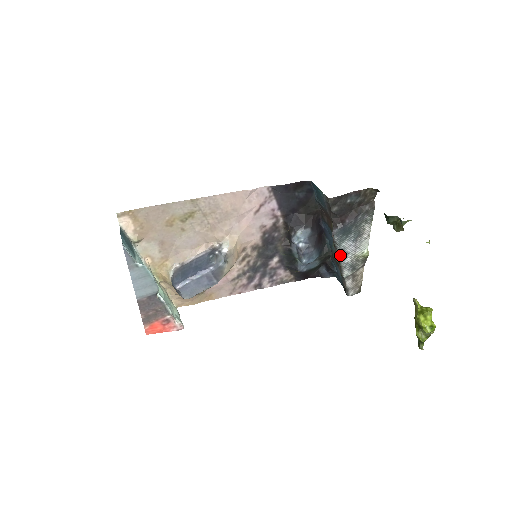
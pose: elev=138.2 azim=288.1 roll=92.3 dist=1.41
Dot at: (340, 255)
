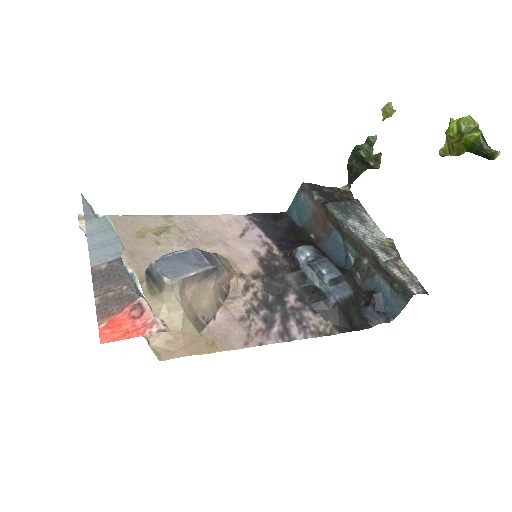
Dot at: (355, 232)
